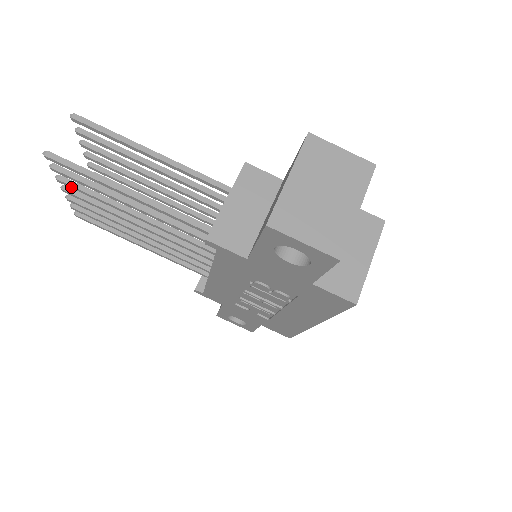
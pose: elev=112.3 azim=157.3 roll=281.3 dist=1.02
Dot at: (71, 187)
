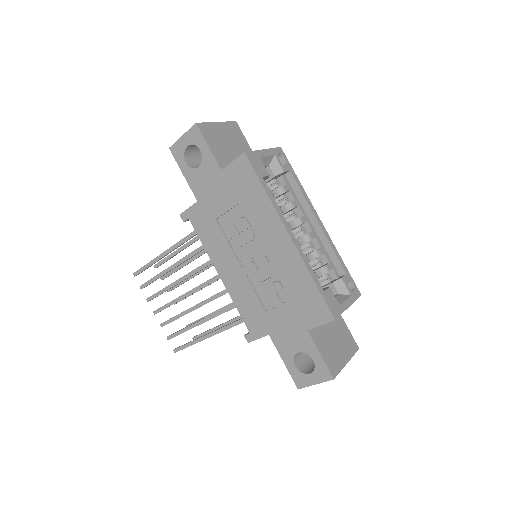
Dot at: (153, 298)
